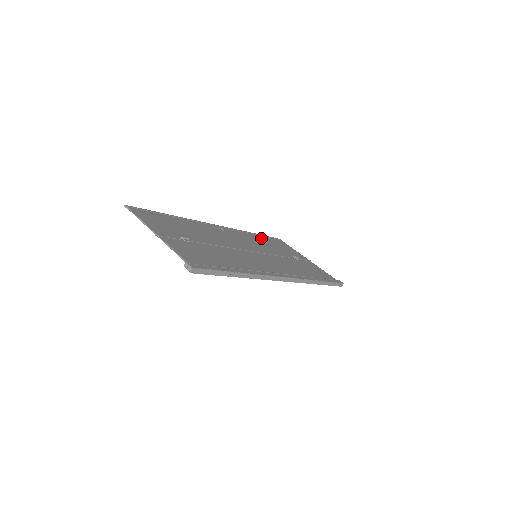
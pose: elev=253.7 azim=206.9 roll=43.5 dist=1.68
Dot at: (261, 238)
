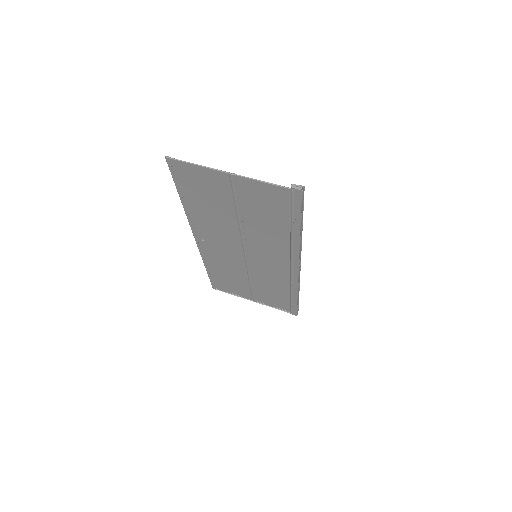
Dot at: (215, 270)
